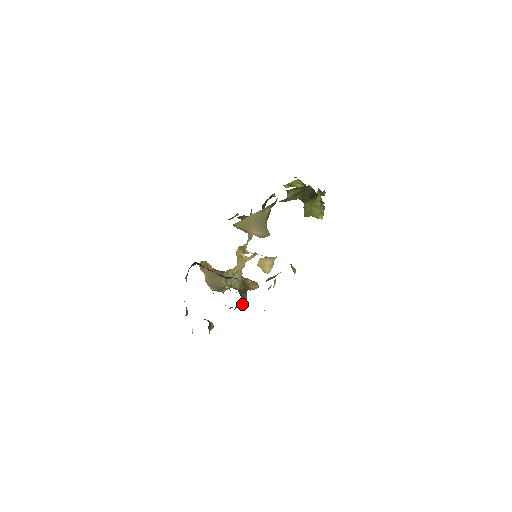
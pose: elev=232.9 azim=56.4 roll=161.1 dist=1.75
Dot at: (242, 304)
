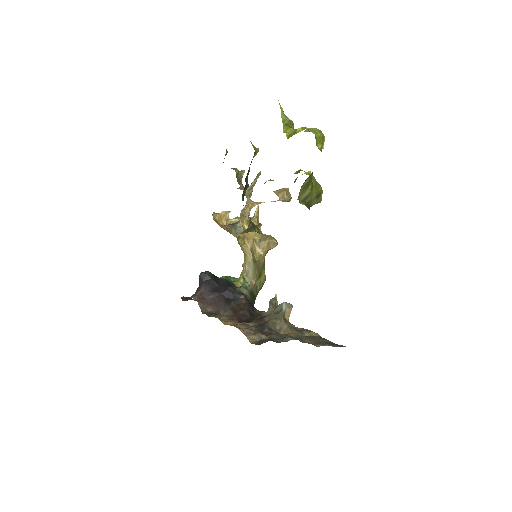
Dot at: (262, 285)
